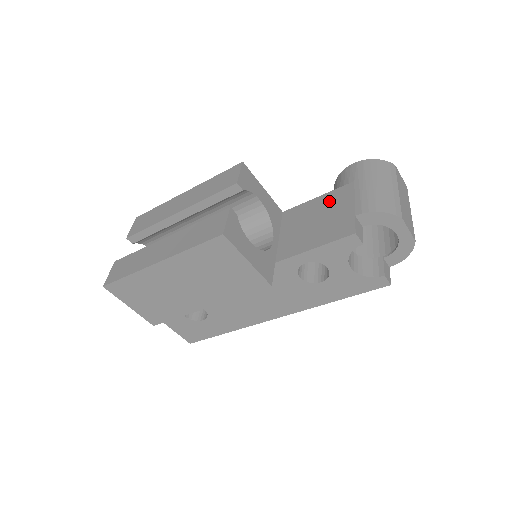
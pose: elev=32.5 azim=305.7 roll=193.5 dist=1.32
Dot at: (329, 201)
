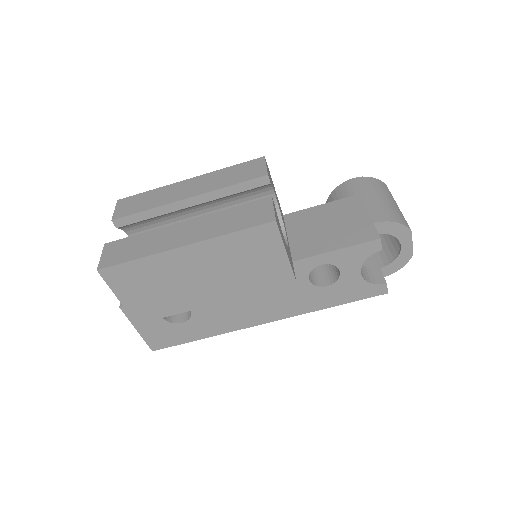
Dot at: (338, 209)
